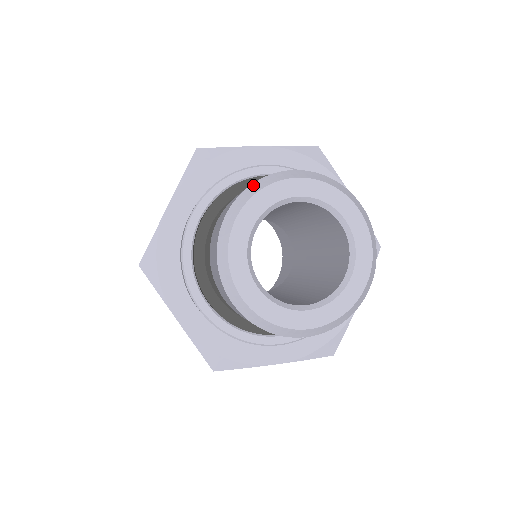
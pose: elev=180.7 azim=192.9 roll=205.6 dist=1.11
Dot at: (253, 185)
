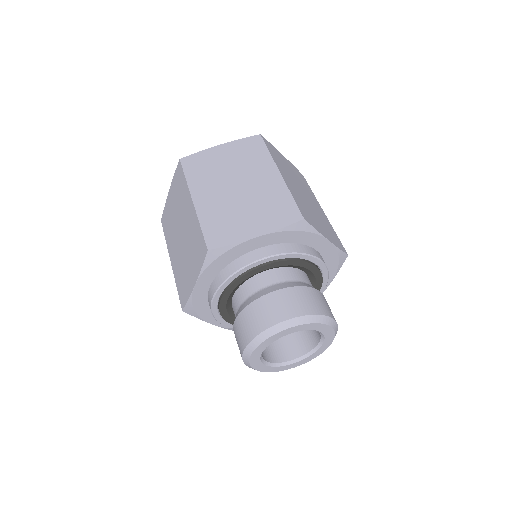
Dot at: (261, 335)
